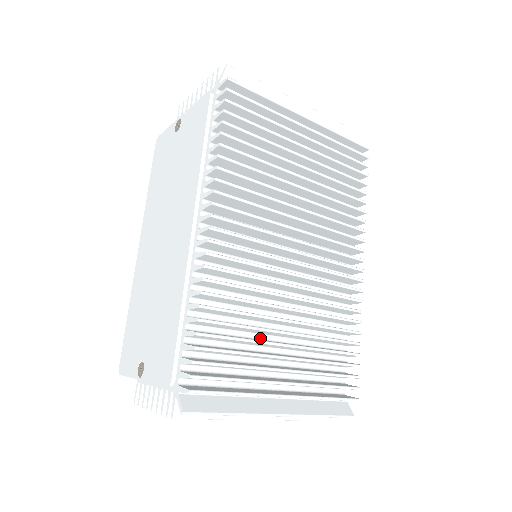
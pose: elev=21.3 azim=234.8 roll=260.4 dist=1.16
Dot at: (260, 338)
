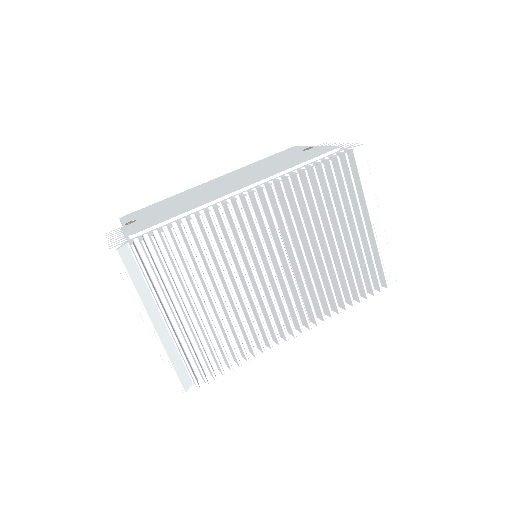
Dot at: (198, 283)
